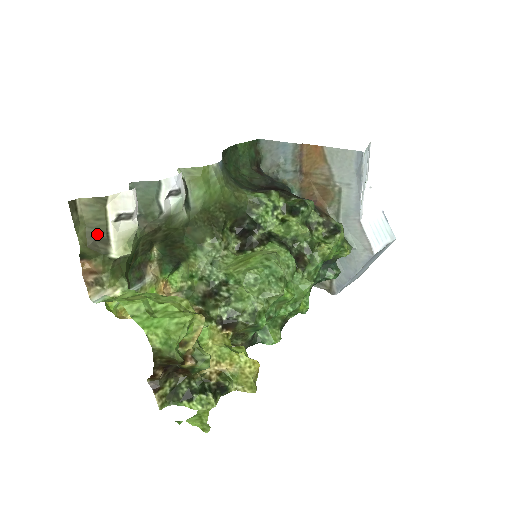
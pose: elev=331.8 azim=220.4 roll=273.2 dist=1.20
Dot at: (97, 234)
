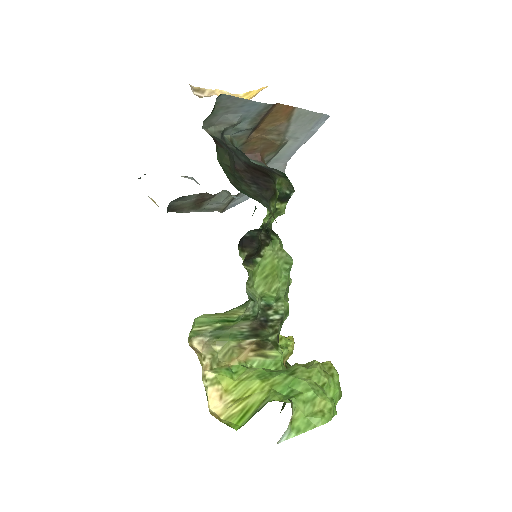
Dot at: occluded
